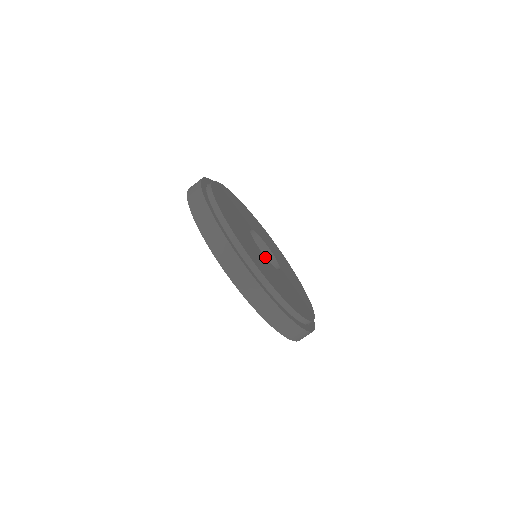
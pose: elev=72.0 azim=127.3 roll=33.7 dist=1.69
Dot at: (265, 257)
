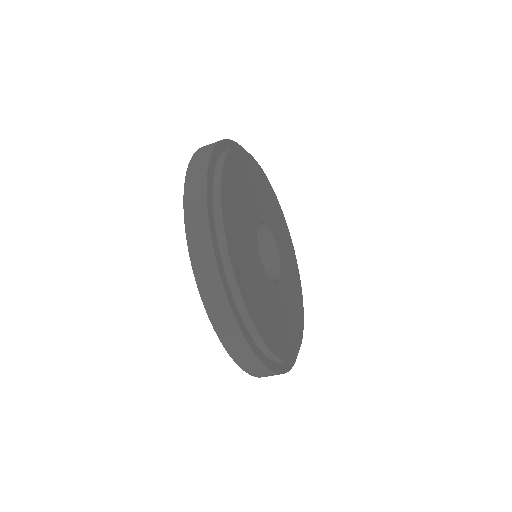
Dot at: (259, 255)
